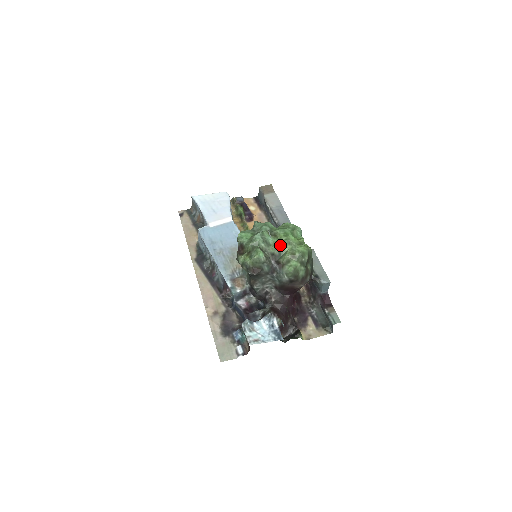
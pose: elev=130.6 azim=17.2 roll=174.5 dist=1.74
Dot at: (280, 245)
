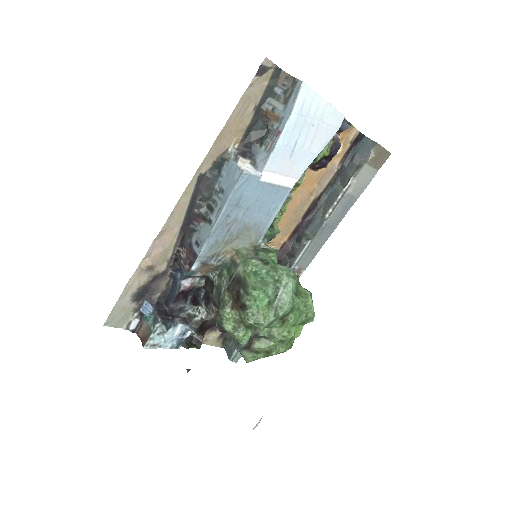
Dot at: (273, 337)
